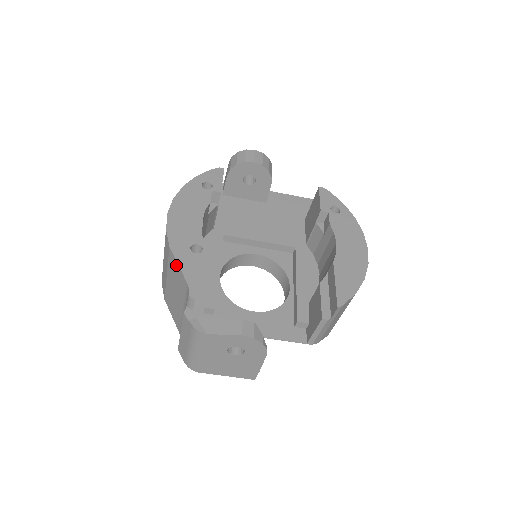
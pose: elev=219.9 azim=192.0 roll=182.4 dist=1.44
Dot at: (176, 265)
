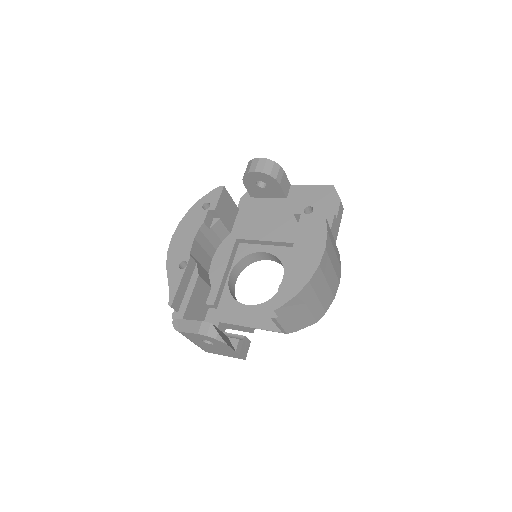
Dot at: occluded
